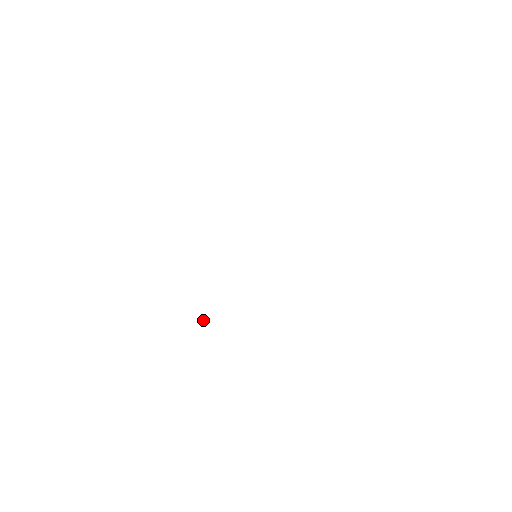
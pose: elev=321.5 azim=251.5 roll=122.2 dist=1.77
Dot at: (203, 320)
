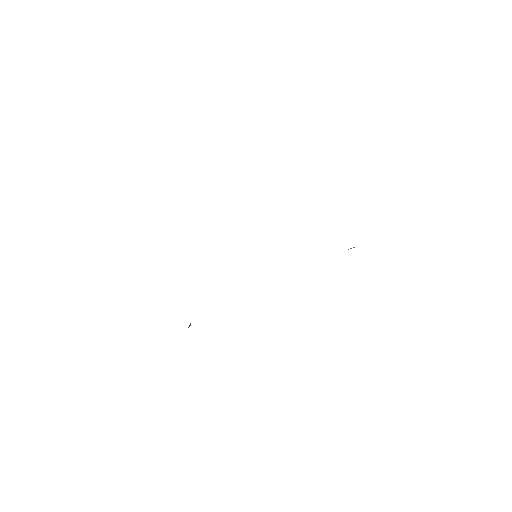
Dot at: occluded
